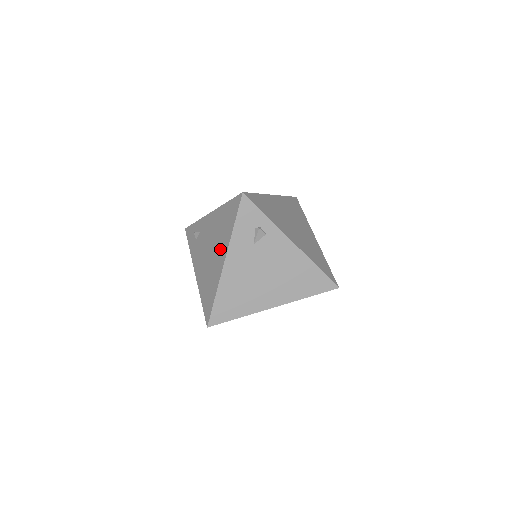
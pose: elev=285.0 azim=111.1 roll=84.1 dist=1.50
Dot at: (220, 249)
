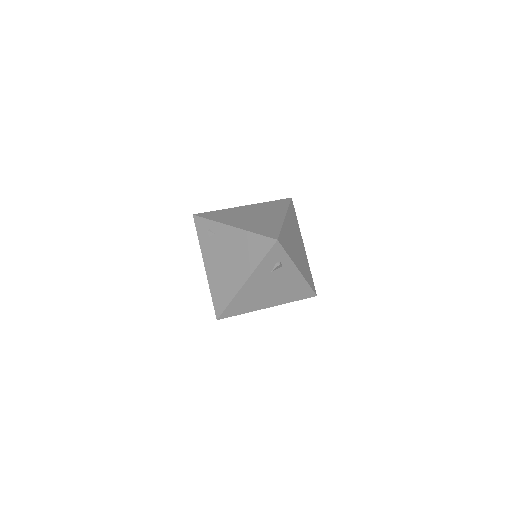
Dot at: (241, 268)
